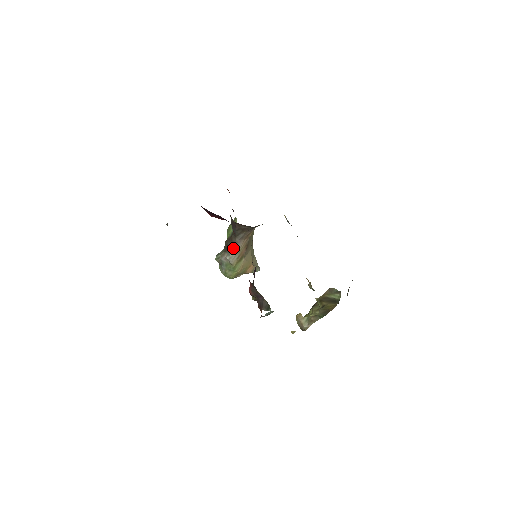
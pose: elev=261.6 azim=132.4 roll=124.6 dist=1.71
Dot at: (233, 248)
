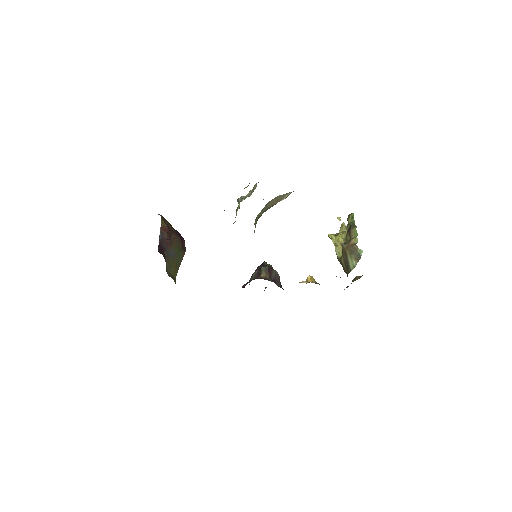
Dot at: occluded
